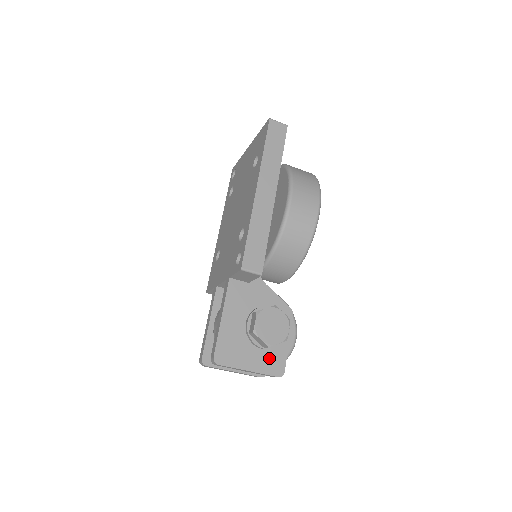
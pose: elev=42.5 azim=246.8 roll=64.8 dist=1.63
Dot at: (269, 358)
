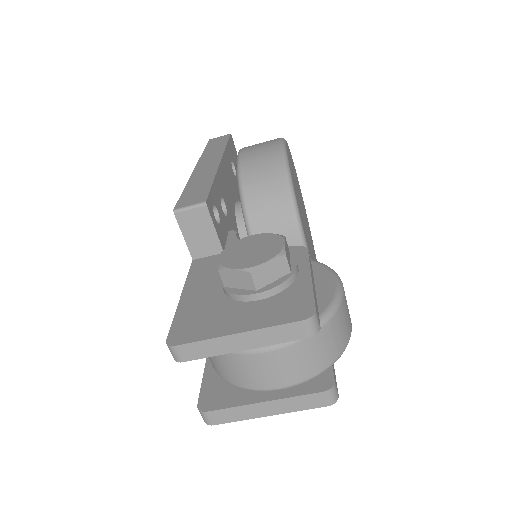
Dot at: (276, 305)
